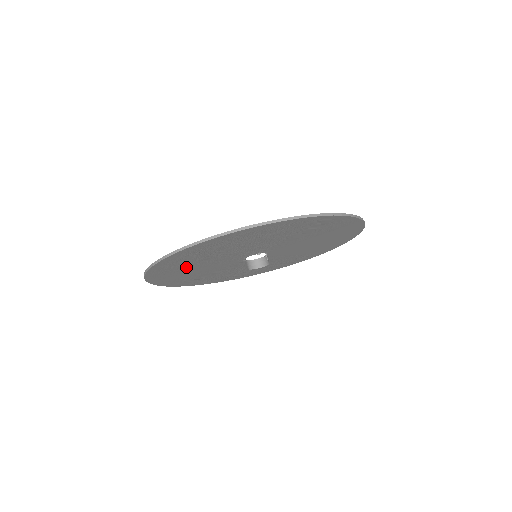
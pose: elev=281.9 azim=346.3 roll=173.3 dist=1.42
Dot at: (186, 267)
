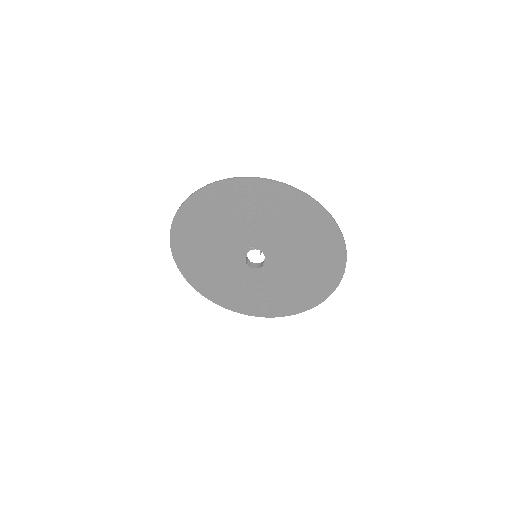
Dot at: (201, 256)
